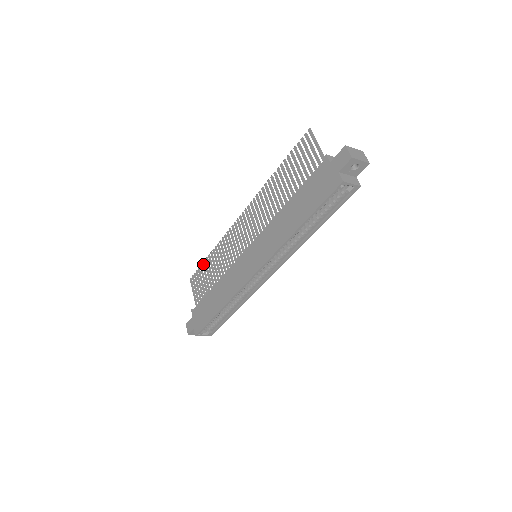
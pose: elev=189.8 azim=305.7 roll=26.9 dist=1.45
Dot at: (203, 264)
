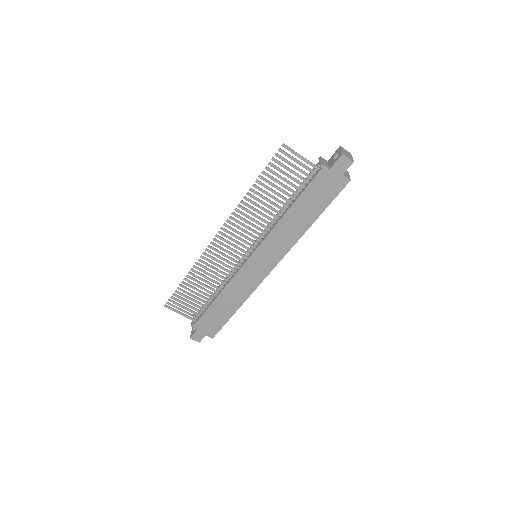
Dot at: (180, 289)
